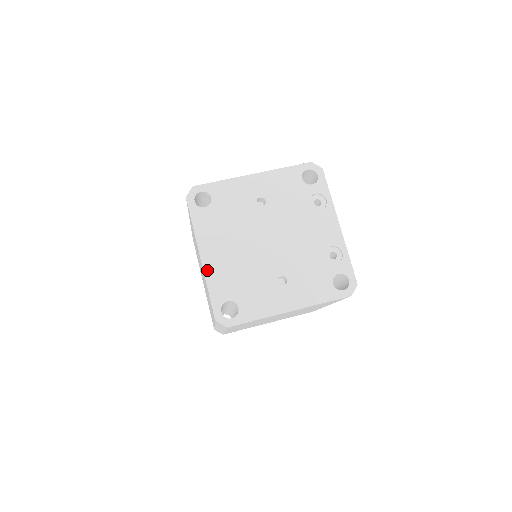
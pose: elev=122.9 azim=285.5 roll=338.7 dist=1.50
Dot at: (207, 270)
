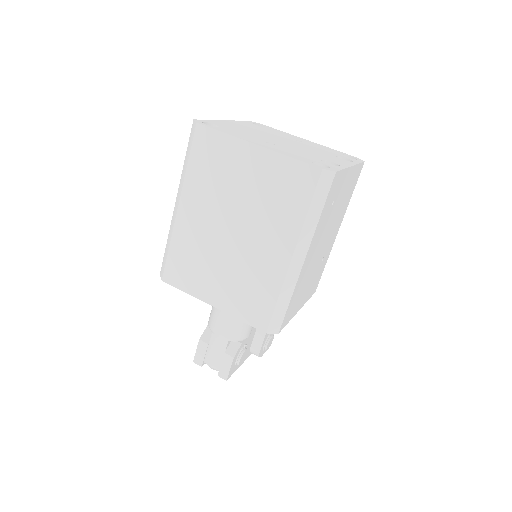
Dot at: (221, 121)
